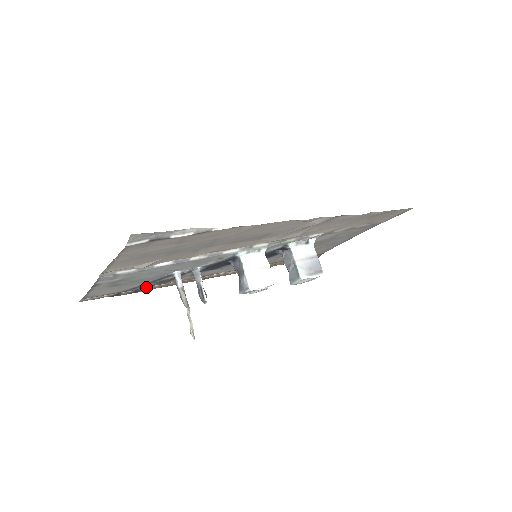
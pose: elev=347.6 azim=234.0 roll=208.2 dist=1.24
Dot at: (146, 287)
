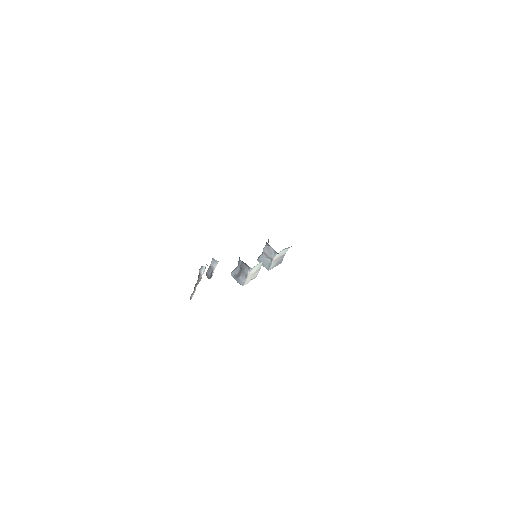
Dot at: occluded
